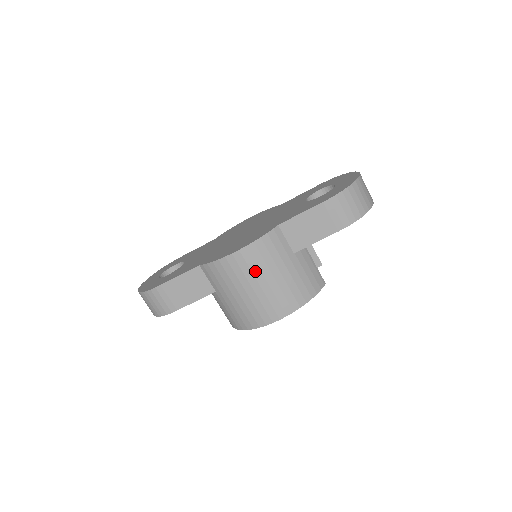
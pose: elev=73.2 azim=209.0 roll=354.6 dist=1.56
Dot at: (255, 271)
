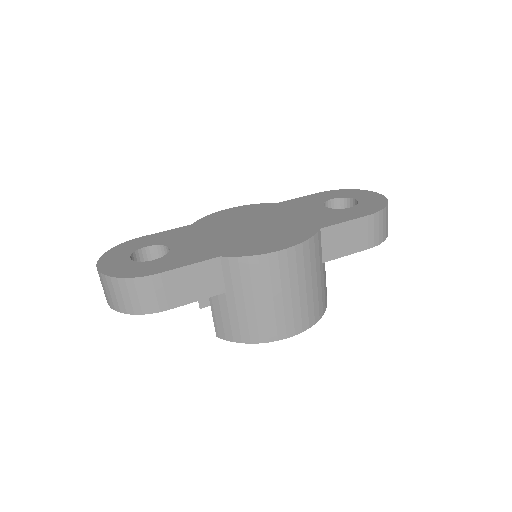
Dot at: (292, 276)
